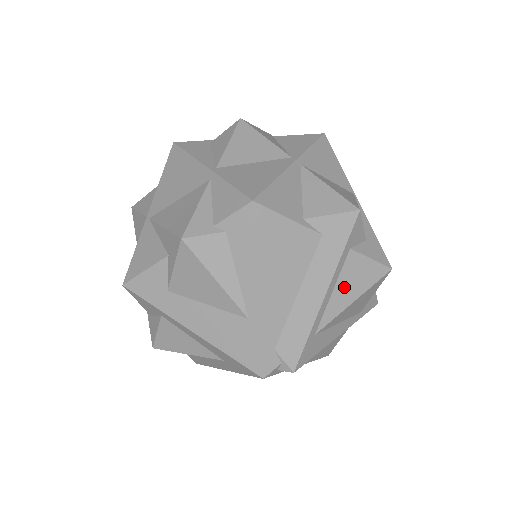
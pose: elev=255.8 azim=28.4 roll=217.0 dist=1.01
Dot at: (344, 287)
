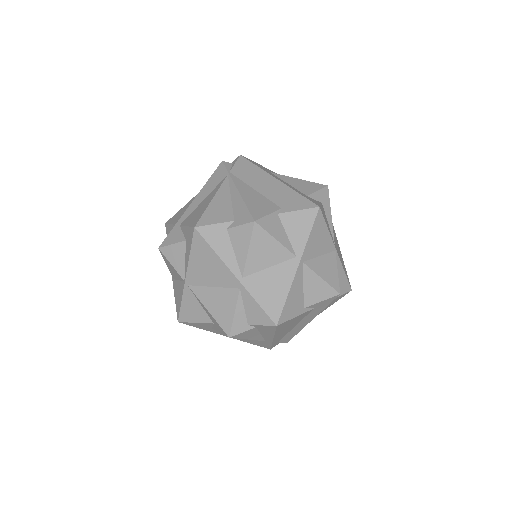
Dot at: occluded
